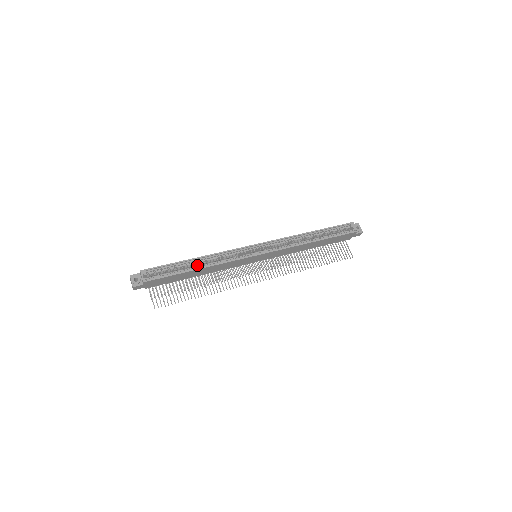
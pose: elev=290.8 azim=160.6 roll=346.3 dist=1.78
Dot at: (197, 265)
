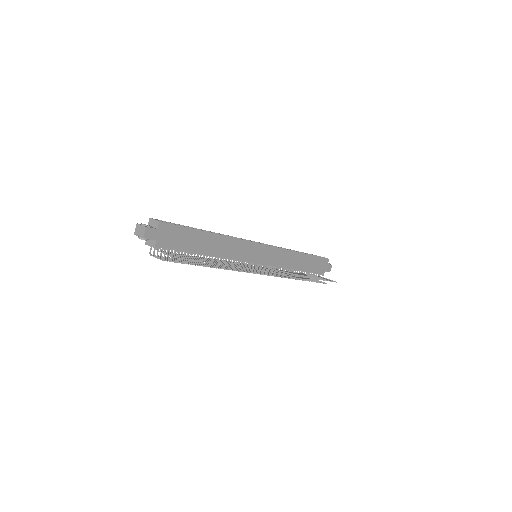
Dot at: occluded
